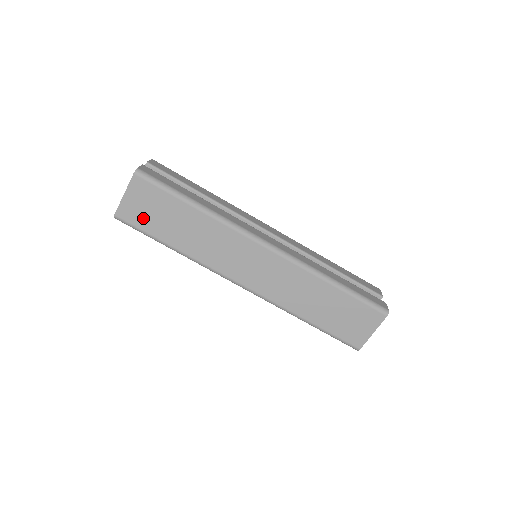
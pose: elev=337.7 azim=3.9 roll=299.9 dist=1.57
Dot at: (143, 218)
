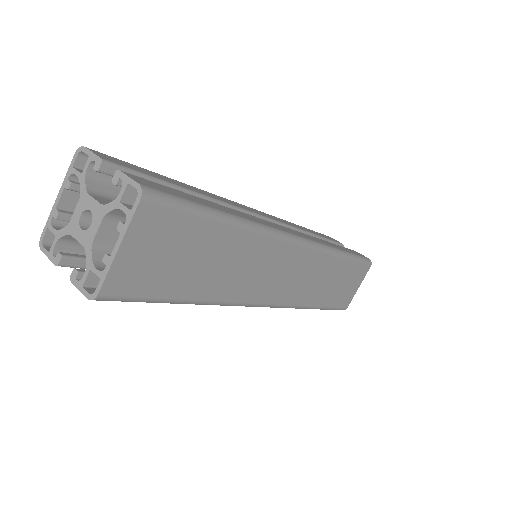
Dot at: (152, 276)
